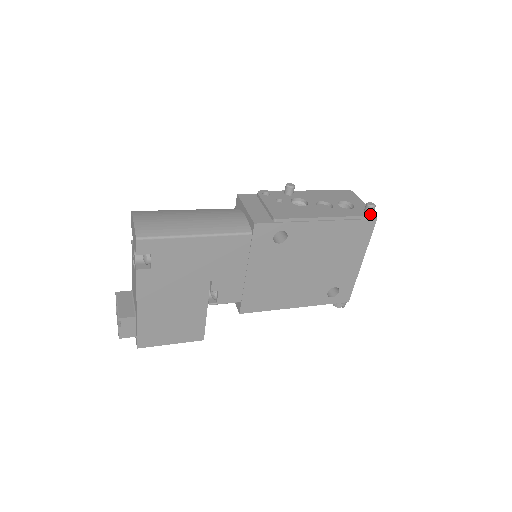
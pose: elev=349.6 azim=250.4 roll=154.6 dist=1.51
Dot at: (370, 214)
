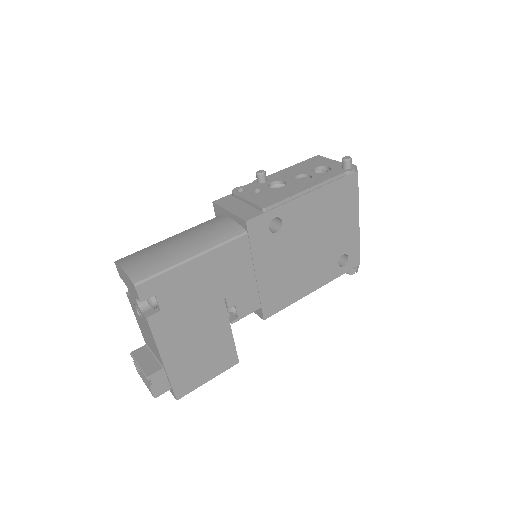
Dot at: (349, 168)
